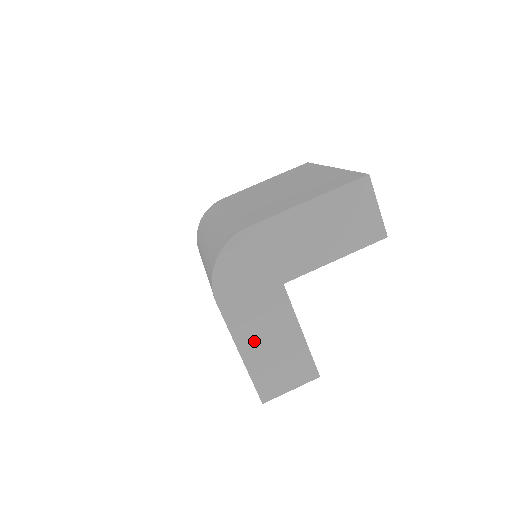
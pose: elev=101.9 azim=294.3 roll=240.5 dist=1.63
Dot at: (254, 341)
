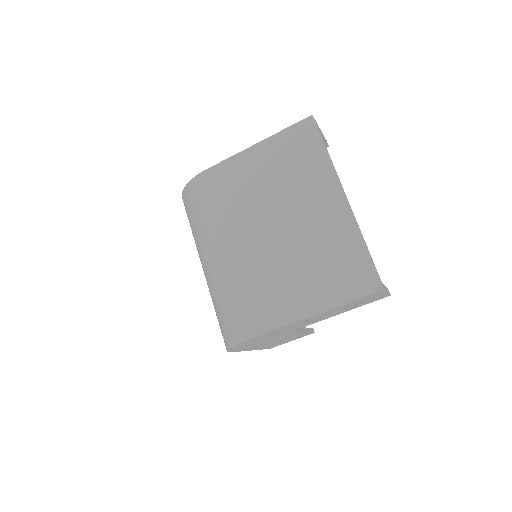
Dot at: occluded
